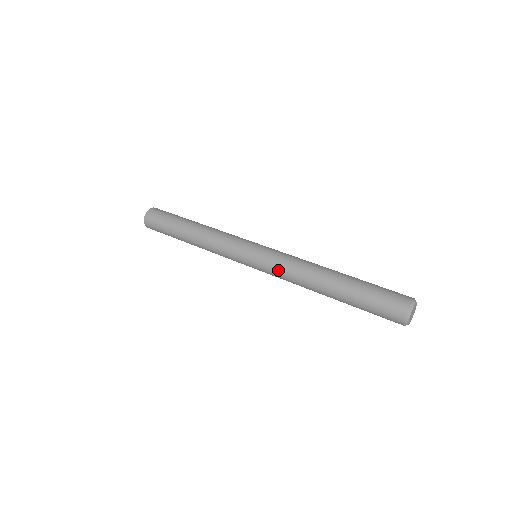
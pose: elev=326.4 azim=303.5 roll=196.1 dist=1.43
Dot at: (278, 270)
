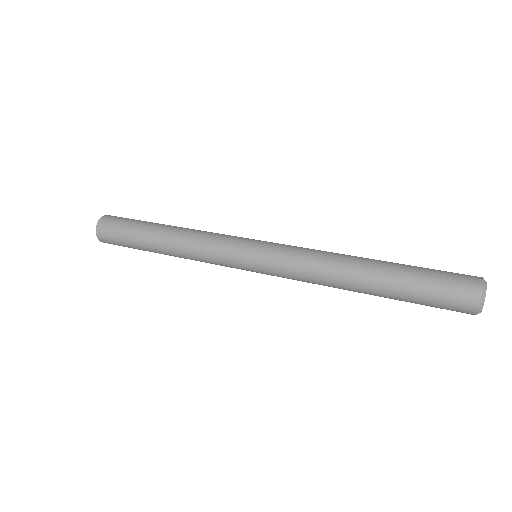
Dot at: (292, 276)
